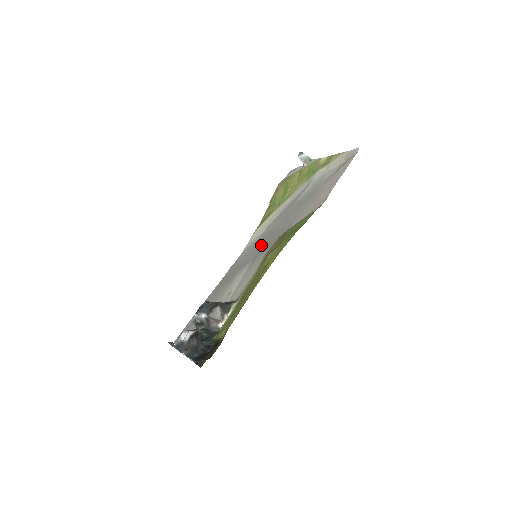
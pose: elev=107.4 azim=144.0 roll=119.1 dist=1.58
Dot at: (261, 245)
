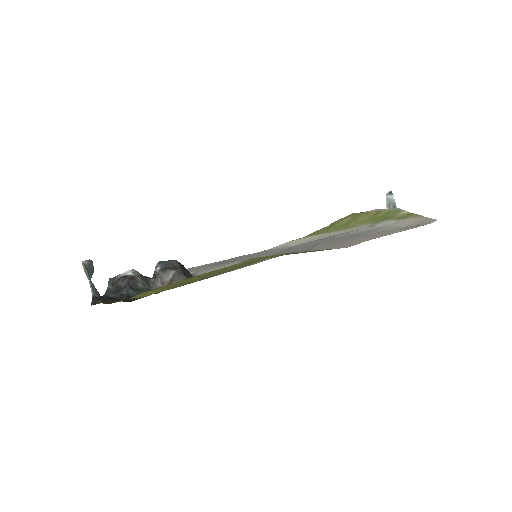
Dot at: (278, 253)
